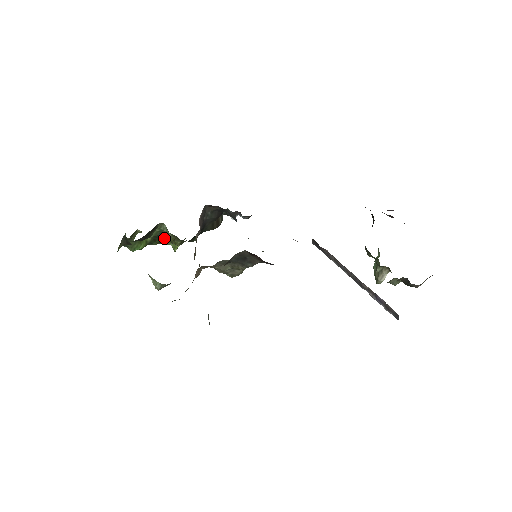
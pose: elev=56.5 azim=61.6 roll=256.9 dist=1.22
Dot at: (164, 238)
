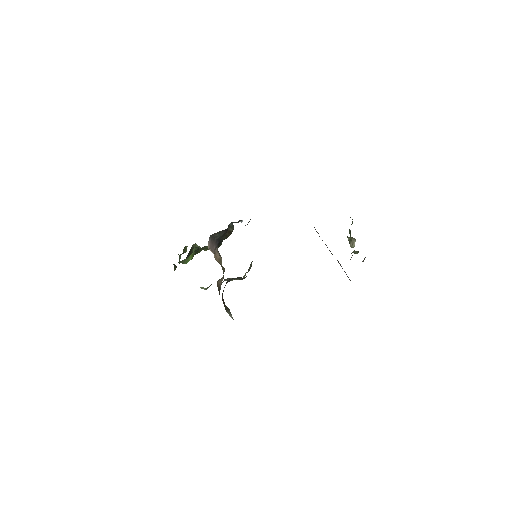
Dot at: (203, 247)
